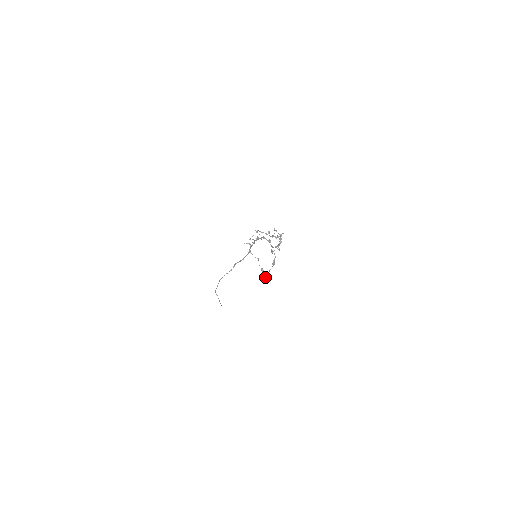
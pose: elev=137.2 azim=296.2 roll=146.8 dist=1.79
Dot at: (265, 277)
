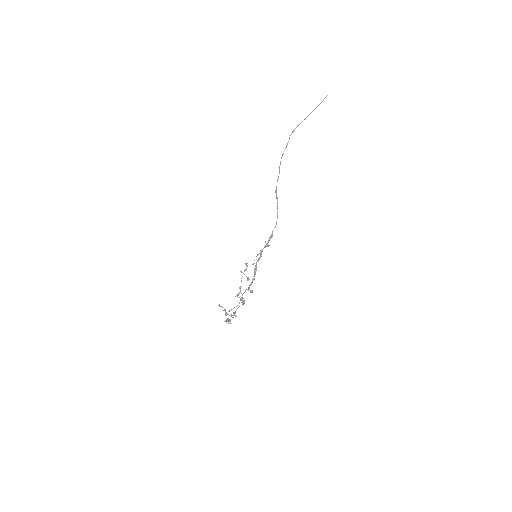
Dot at: (246, 265)
